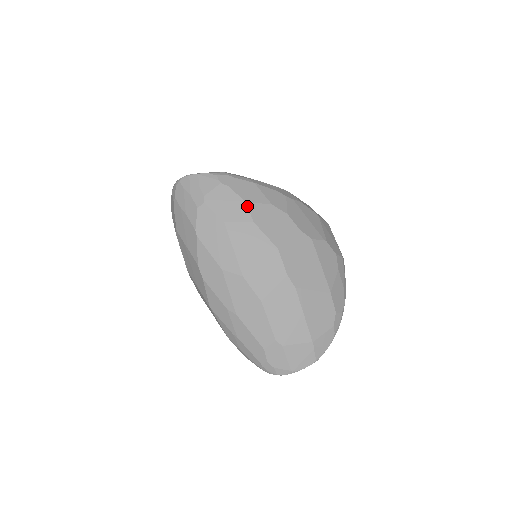
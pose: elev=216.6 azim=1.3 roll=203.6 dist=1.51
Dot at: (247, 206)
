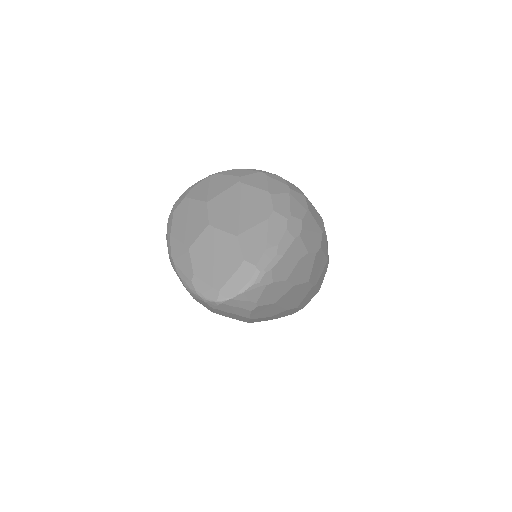
Dot at: (288, 282)
